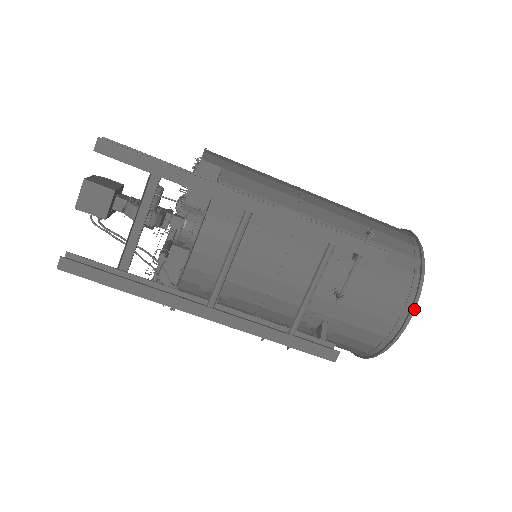
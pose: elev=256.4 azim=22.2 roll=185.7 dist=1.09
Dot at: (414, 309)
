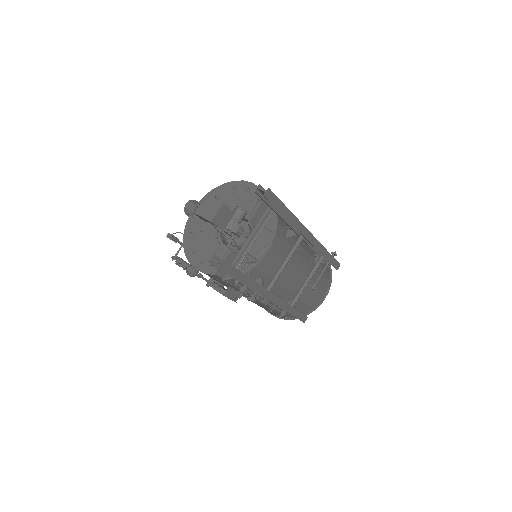
Dot at: occluded
